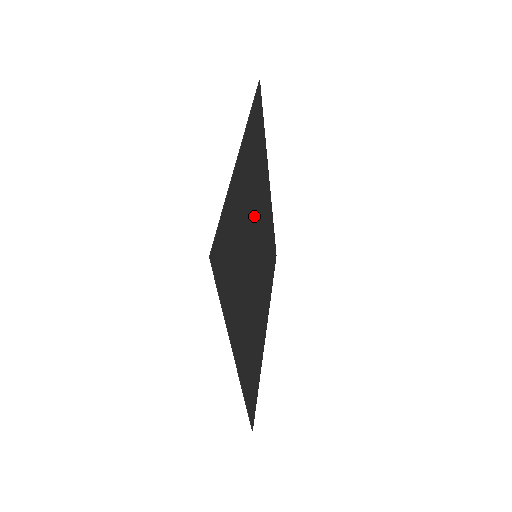
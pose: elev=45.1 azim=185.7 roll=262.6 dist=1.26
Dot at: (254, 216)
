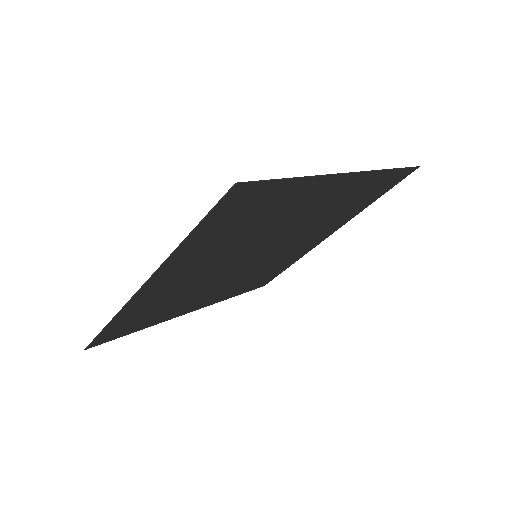
Dot at: (236, 255)
